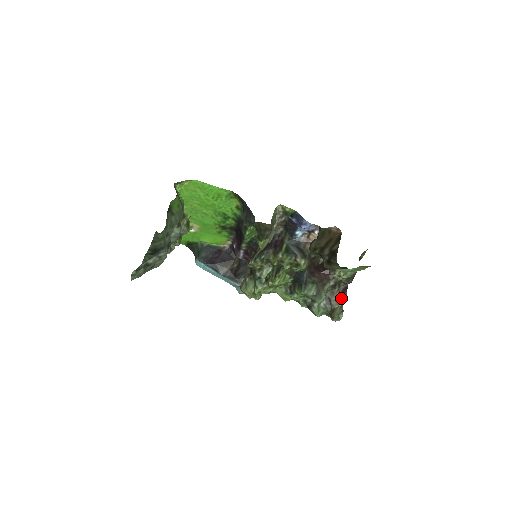
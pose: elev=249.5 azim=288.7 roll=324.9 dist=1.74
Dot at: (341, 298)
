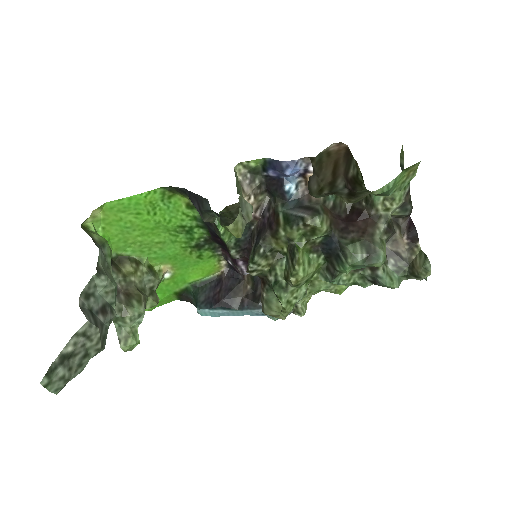
Dot at: (412, 241)
